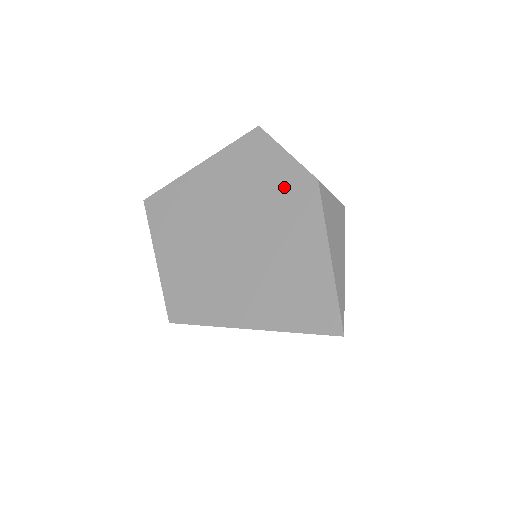
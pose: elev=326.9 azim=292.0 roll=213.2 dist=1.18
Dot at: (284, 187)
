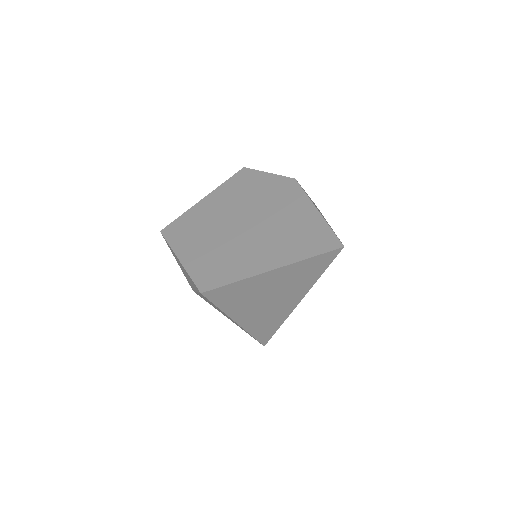
Dot at: (272, 189)
